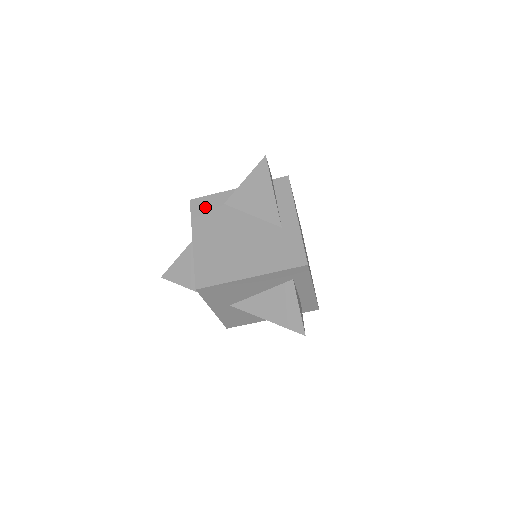
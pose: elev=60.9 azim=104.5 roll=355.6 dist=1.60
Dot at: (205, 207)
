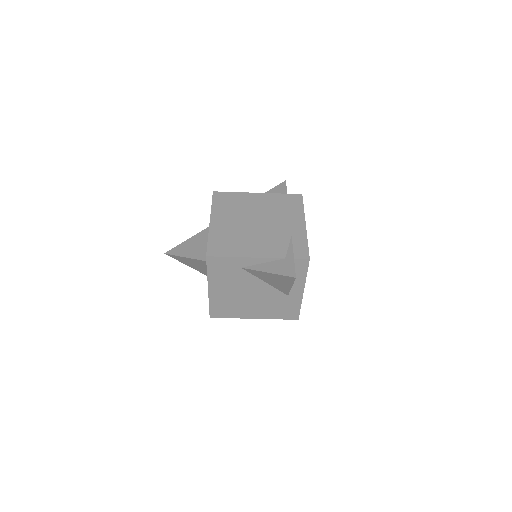
Dot at: (222, 266)
